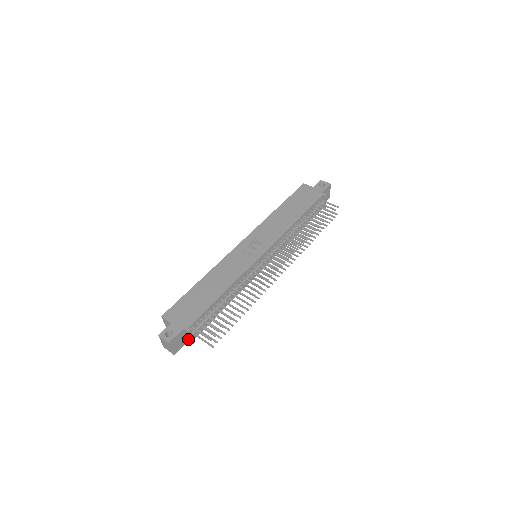
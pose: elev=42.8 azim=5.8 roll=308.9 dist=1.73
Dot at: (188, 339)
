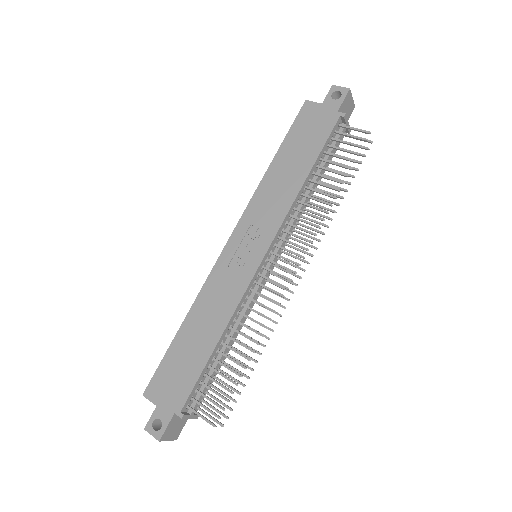
Dot at: occluded
